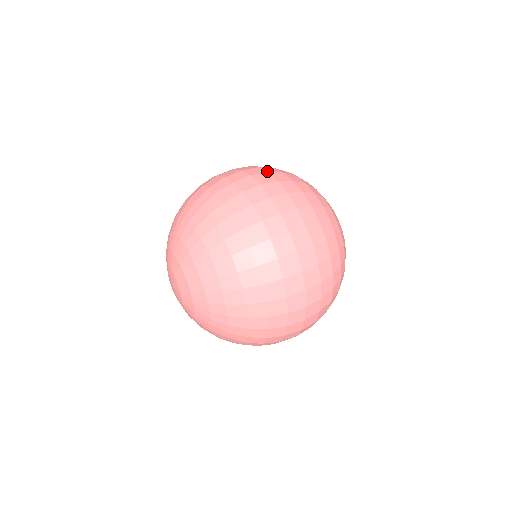
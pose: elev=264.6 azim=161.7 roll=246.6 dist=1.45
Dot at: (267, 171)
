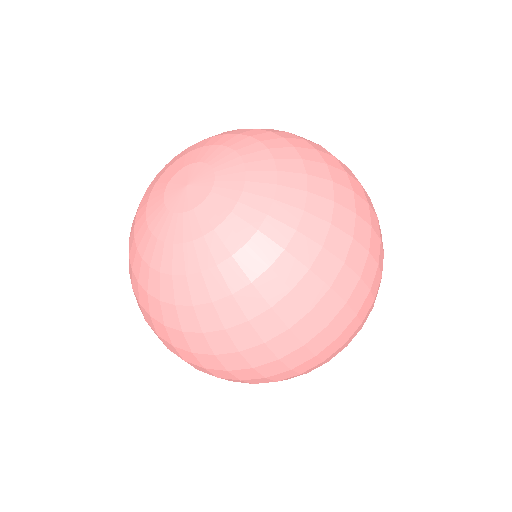
Dot at: occluded
